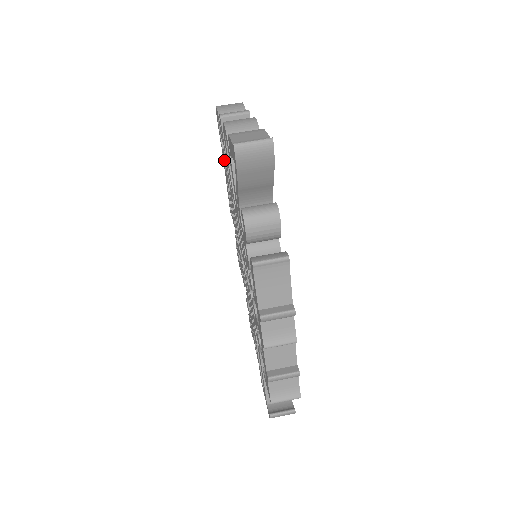
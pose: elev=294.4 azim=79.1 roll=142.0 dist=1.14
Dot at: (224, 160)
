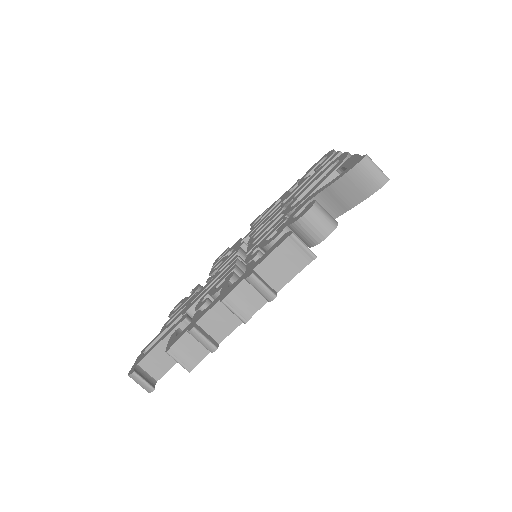
Dot at: (299, 183)
